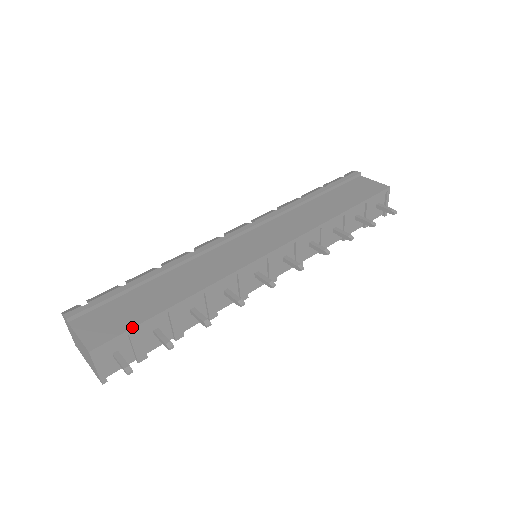
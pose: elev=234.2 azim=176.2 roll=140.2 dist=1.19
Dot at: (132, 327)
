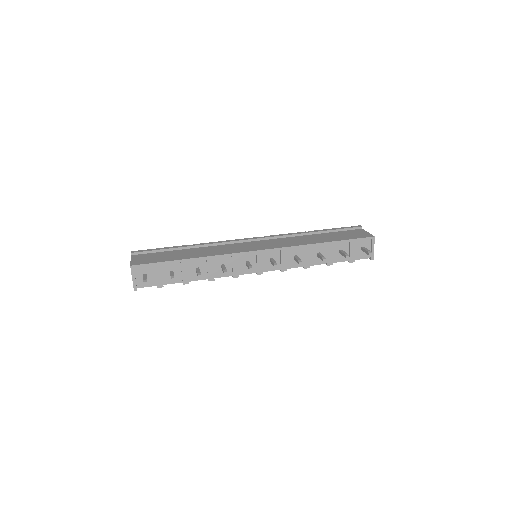
Dot at: (157, 262)
